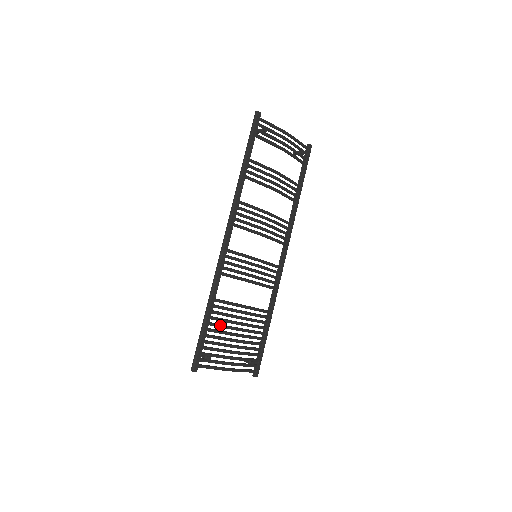
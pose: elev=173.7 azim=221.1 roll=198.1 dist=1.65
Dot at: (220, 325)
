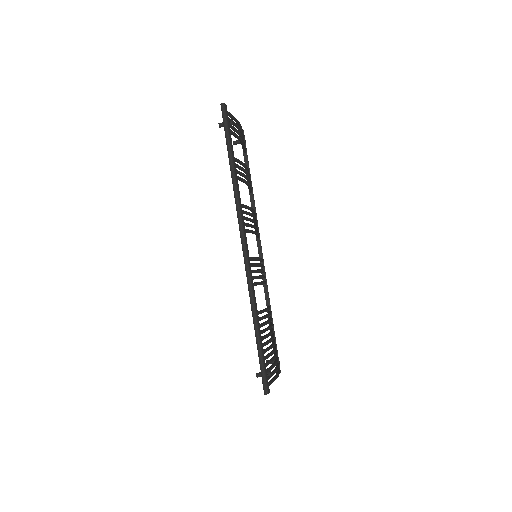
Dot at: (265, 337)
